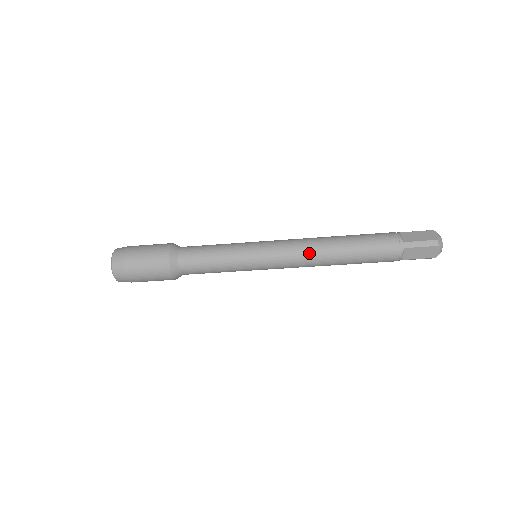
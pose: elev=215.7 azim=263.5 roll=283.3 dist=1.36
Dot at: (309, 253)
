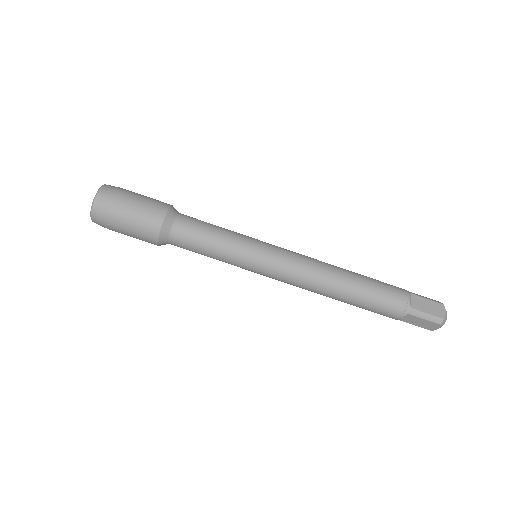
Dot at: (317, 260)
